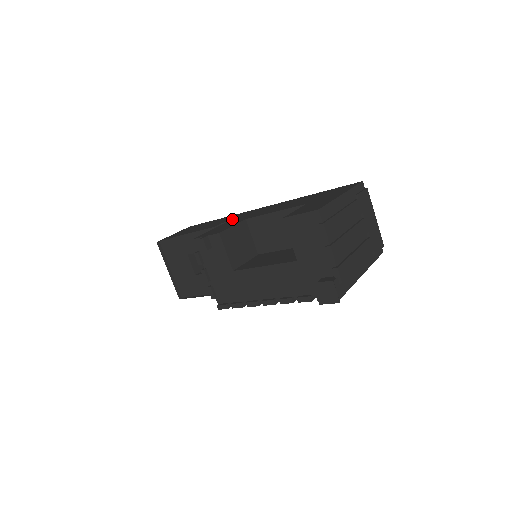
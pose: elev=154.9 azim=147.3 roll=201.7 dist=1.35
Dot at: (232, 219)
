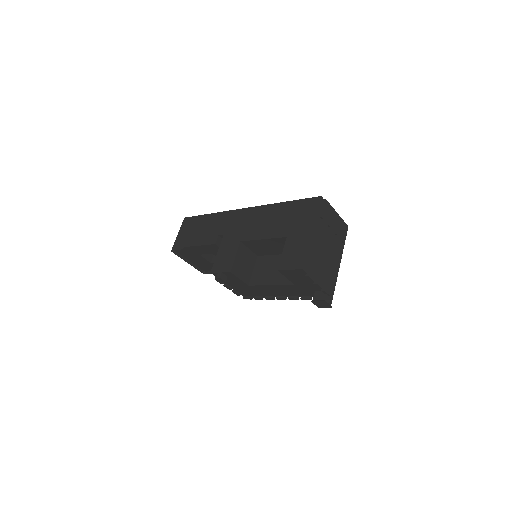
Dot at: (226, 230)
